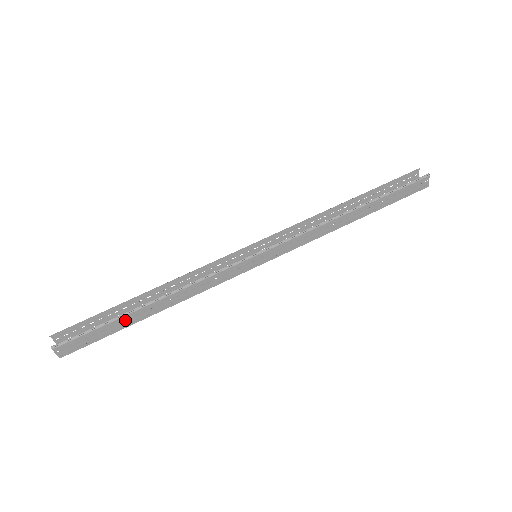
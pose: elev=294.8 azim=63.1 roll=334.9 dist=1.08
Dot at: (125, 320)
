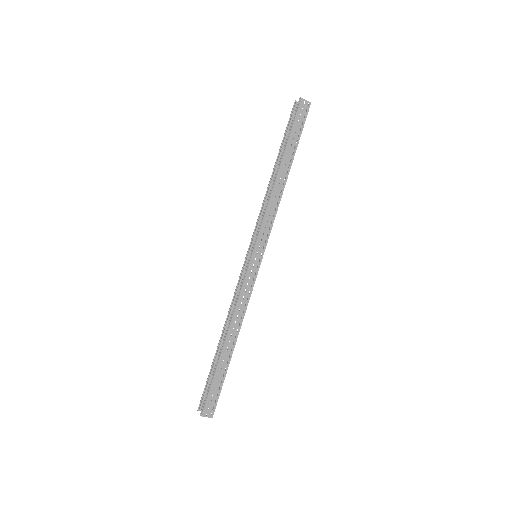
Dot at: (222, 364)
